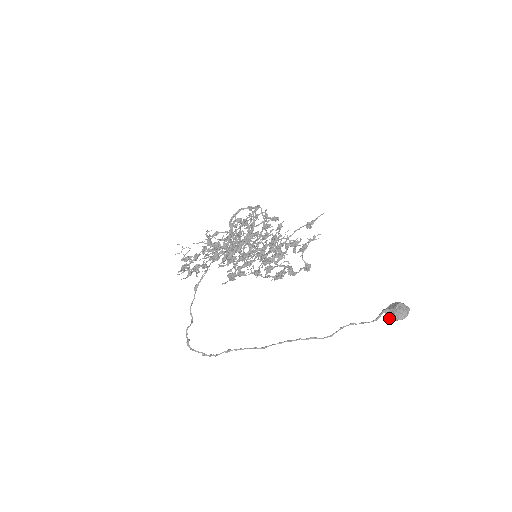
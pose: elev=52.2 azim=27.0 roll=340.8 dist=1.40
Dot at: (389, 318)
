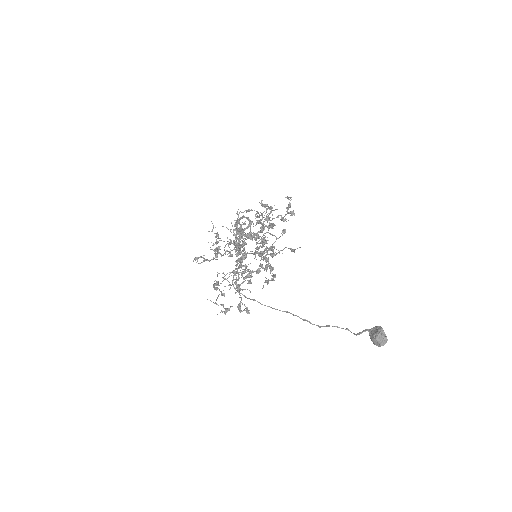
Dot at: (370, 337)
